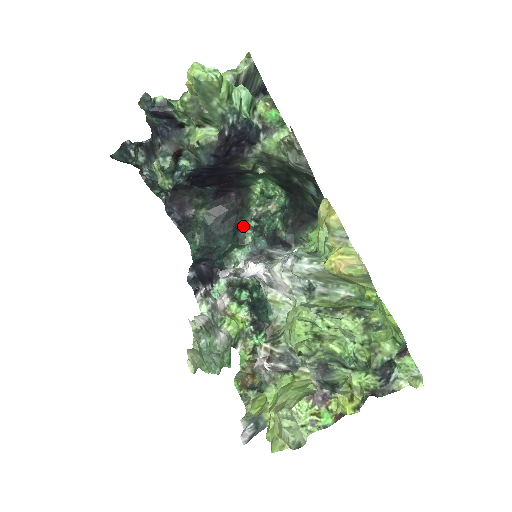
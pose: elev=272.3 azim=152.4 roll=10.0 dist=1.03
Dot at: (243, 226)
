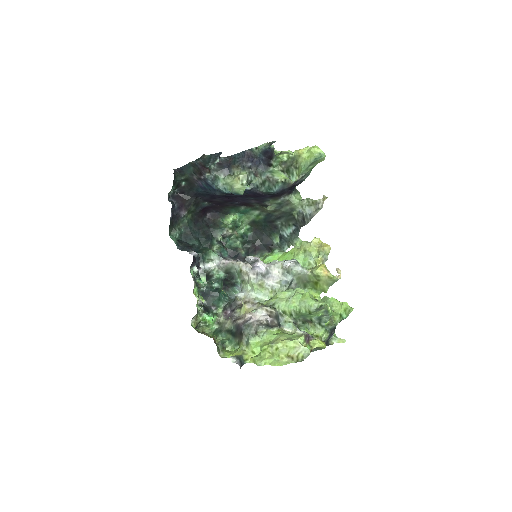
Dot at: (213, 237)
